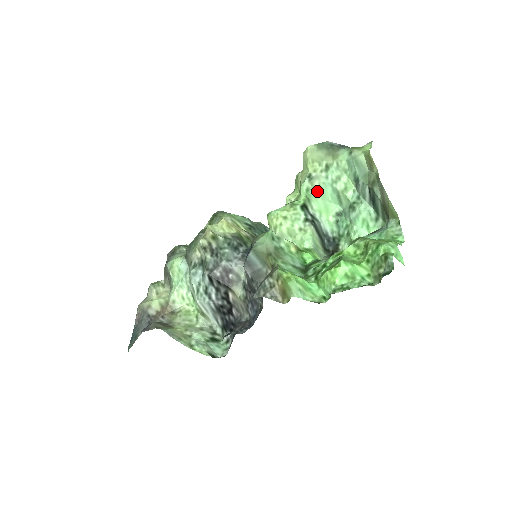
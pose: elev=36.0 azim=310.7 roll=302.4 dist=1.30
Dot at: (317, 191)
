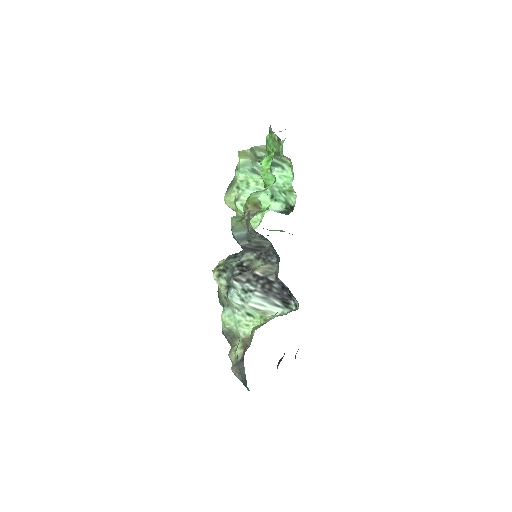
Dot at: occluded
